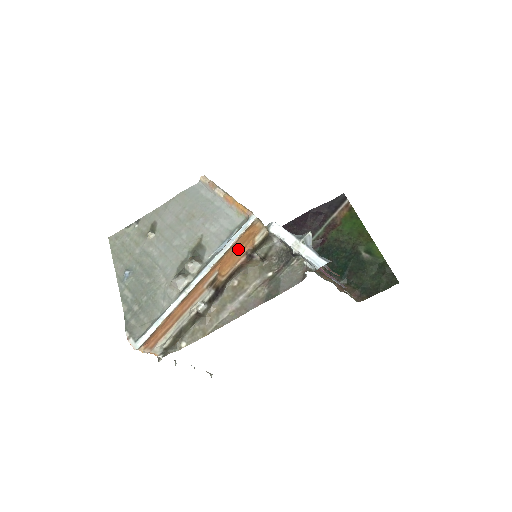
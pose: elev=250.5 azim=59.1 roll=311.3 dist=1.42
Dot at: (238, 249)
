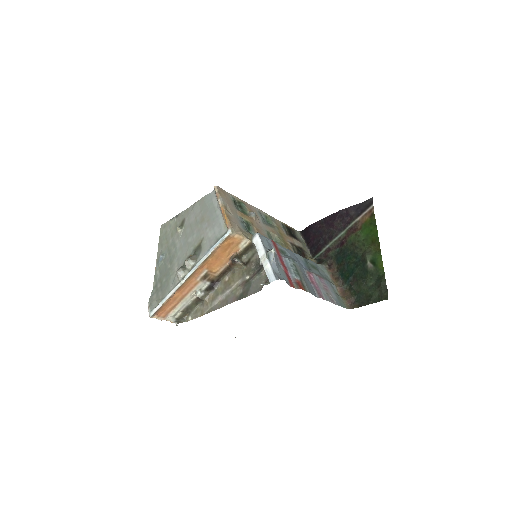
Dot at: (222, 254)
